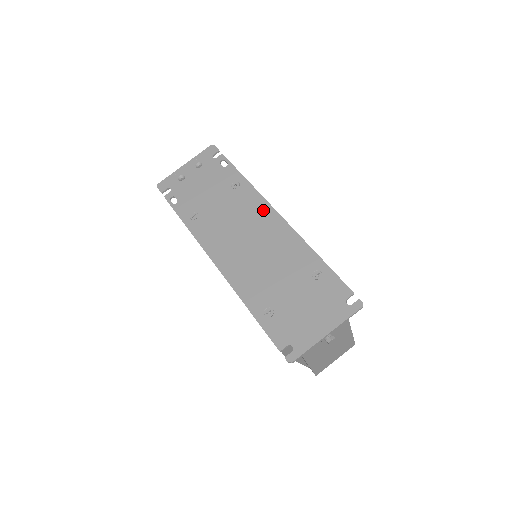
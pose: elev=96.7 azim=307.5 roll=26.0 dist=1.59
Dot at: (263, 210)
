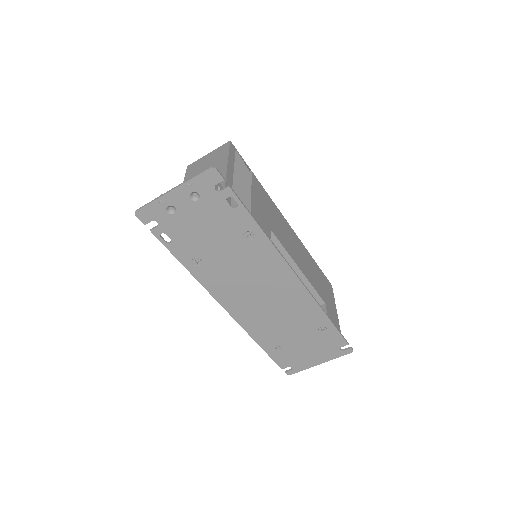
Dot at: (280, 270)
